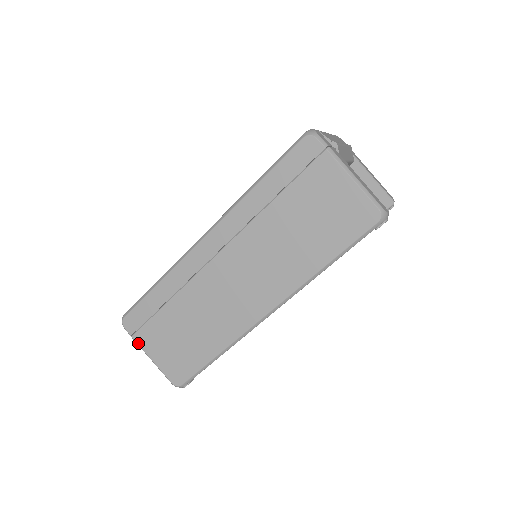
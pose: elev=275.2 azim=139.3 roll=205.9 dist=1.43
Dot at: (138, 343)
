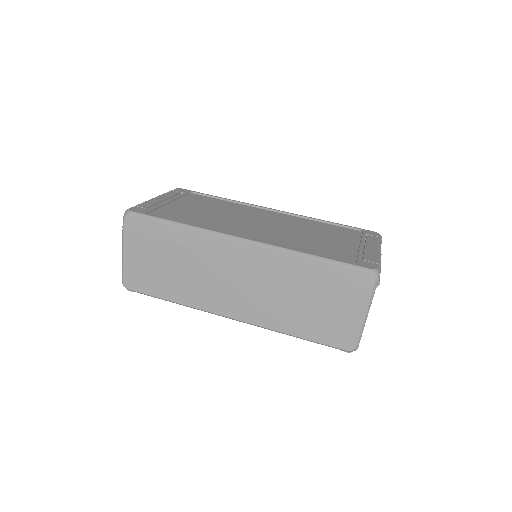
Dot at: (124, 238)
